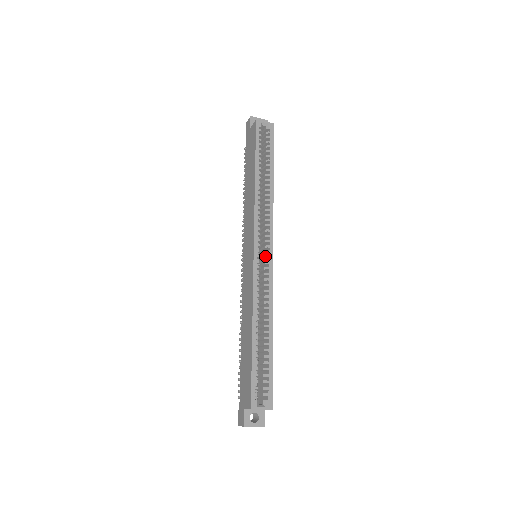
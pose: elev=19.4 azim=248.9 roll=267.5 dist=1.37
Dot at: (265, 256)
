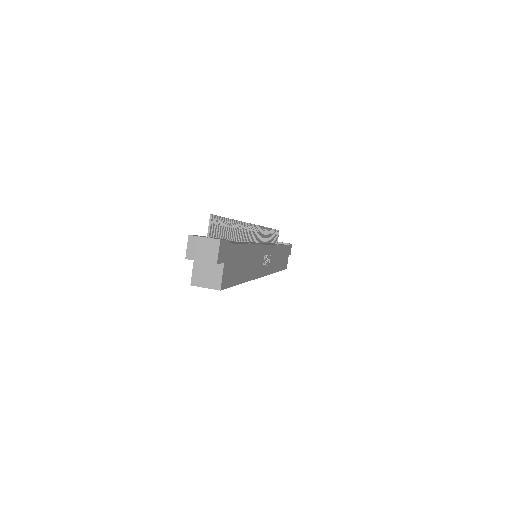
Dot at: occluded
